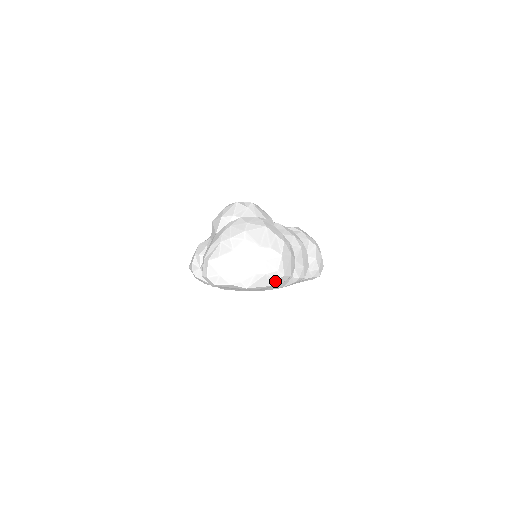
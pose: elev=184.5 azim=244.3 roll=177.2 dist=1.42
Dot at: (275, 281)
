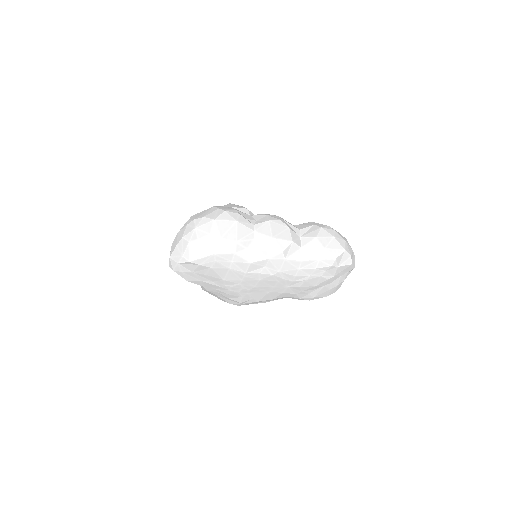
Dot at: (214, 247)
